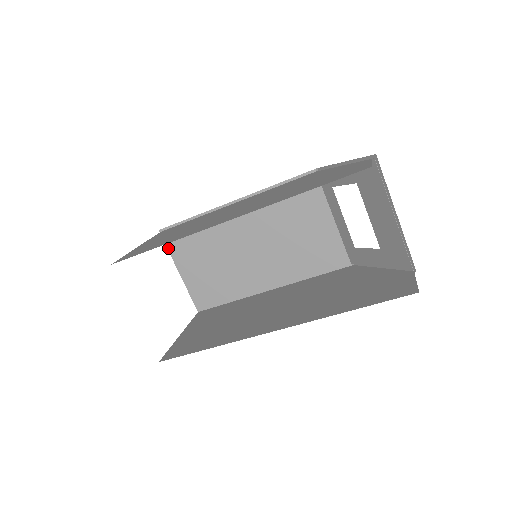
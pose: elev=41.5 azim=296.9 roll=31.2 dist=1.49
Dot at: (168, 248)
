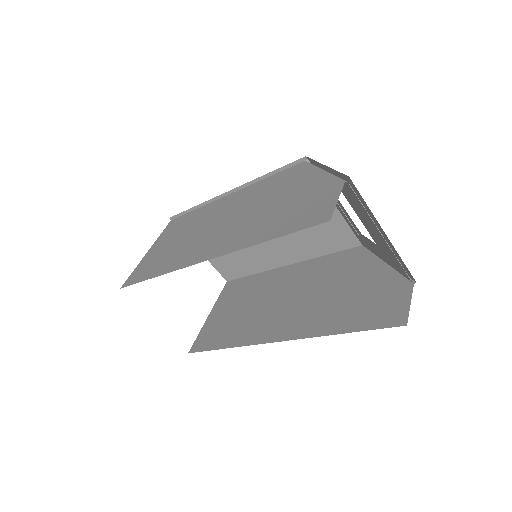
Dot at: occluded
